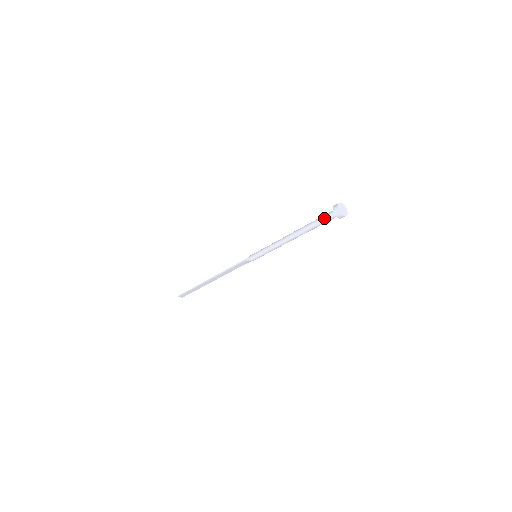
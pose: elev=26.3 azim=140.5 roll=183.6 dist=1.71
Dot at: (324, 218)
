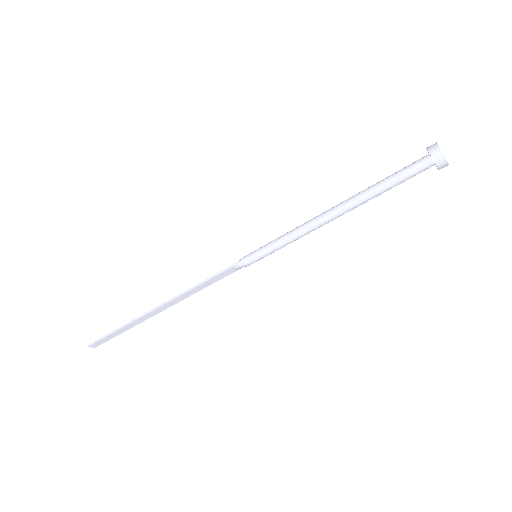
Dot at: (407, 171)
